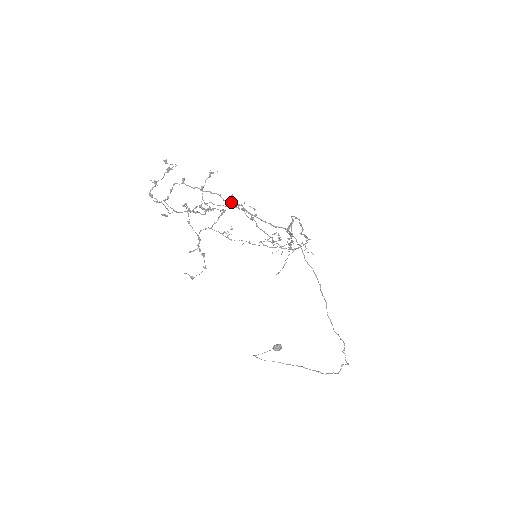
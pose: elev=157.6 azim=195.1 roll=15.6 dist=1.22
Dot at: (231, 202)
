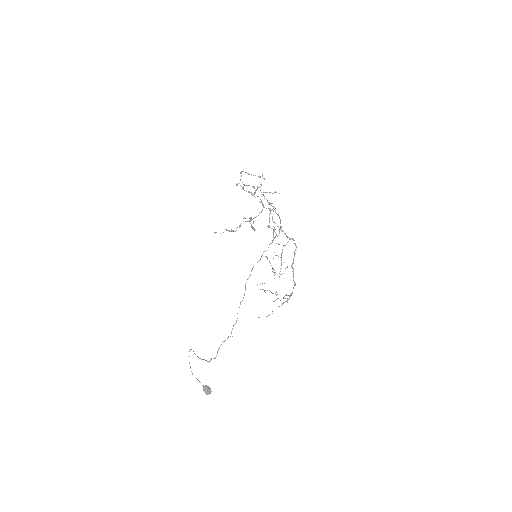
Dot at: occluded
